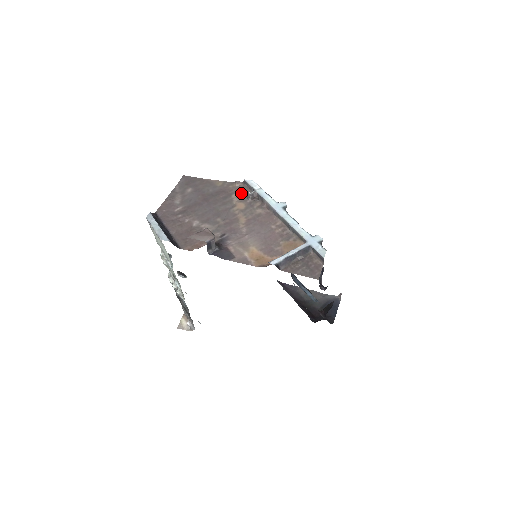
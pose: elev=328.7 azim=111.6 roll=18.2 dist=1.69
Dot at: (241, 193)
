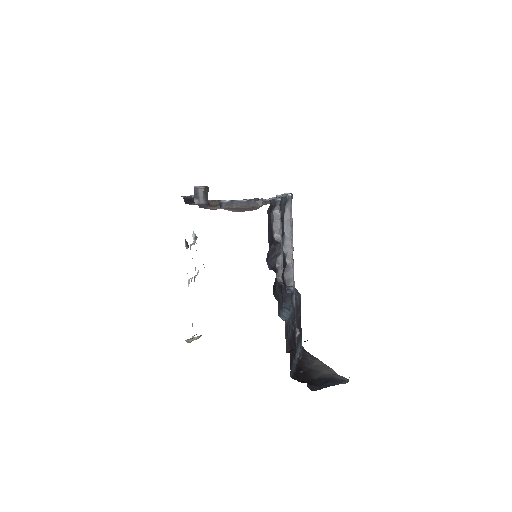
Dot at: occluded
